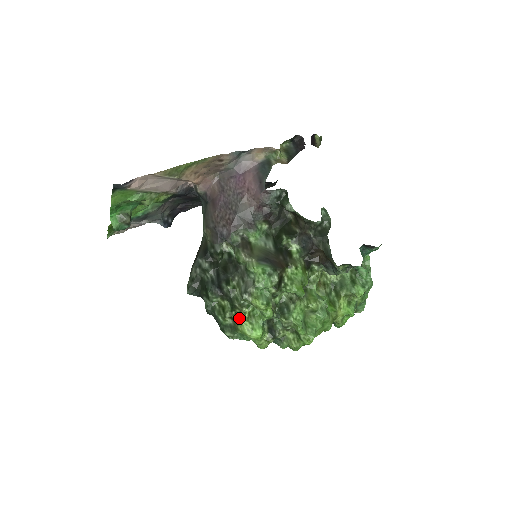
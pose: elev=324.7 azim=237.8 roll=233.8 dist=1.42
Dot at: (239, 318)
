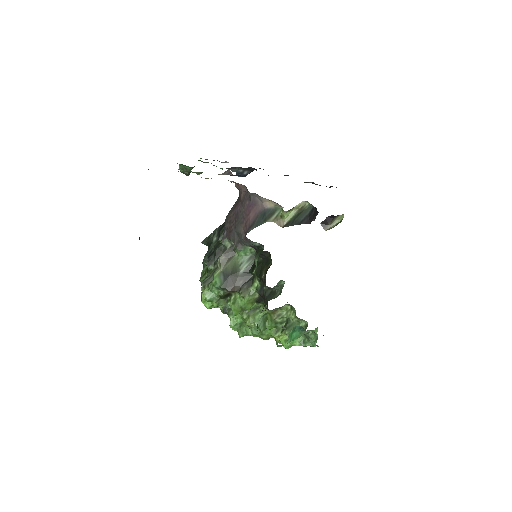
Dot at: (201, 289)
